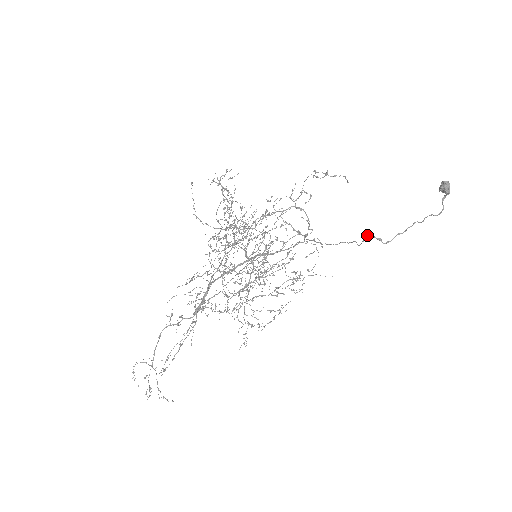
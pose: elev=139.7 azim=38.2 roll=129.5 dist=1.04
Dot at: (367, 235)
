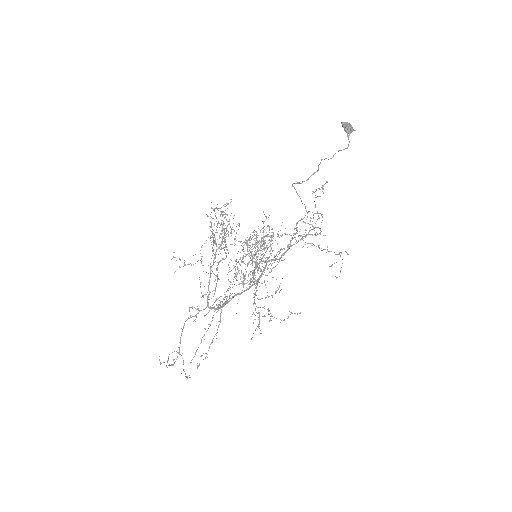
Dot at: (293, 186)
